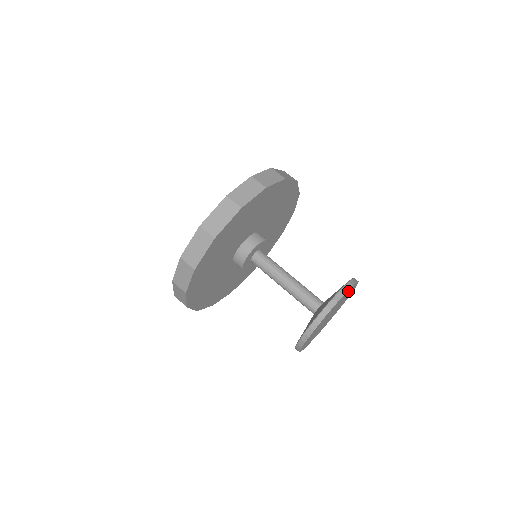
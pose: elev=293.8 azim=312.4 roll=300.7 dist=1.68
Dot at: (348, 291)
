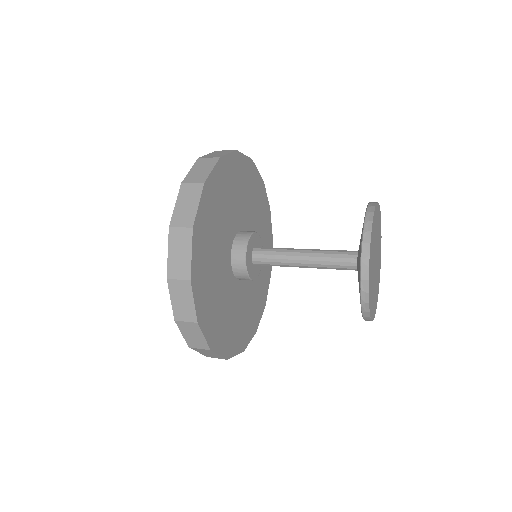
Dot at: (380, 246)
